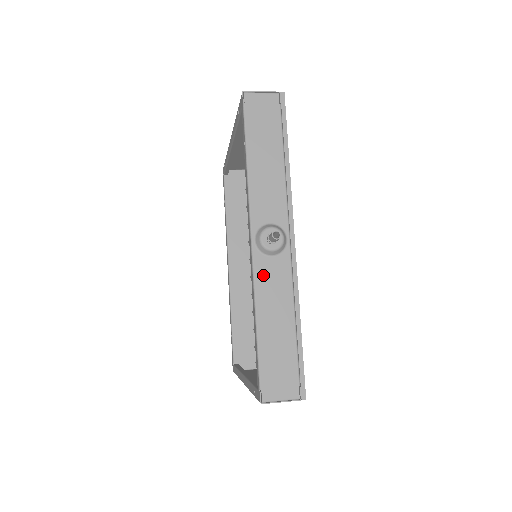
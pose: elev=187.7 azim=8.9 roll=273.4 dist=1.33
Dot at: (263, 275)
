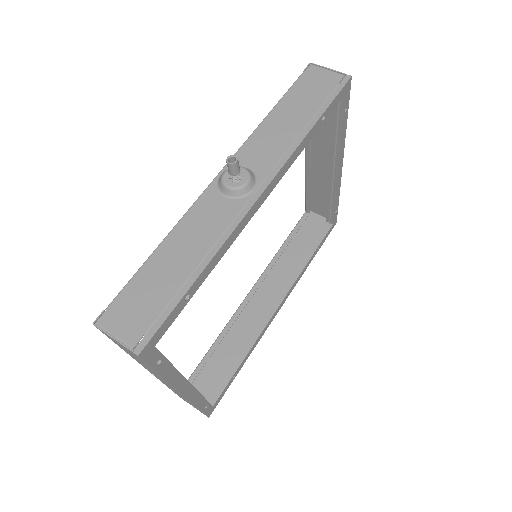
Dot at: (203, 208)
